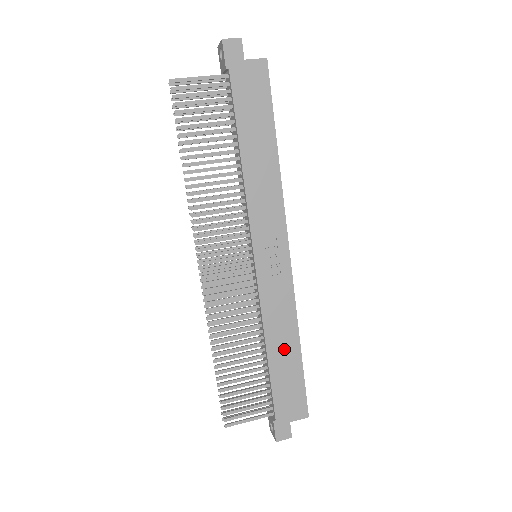
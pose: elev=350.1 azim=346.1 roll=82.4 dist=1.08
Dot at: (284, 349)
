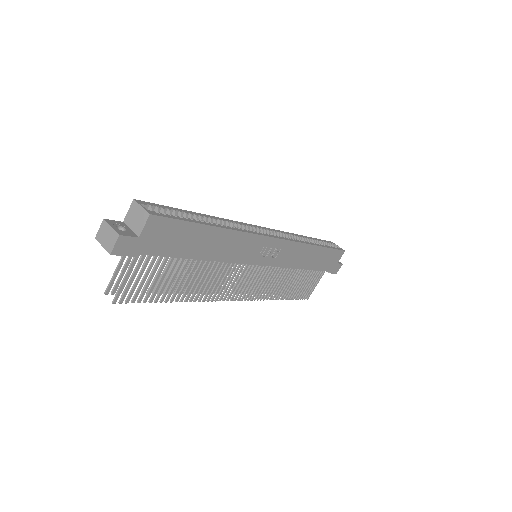
Dot at: (311, 257)
